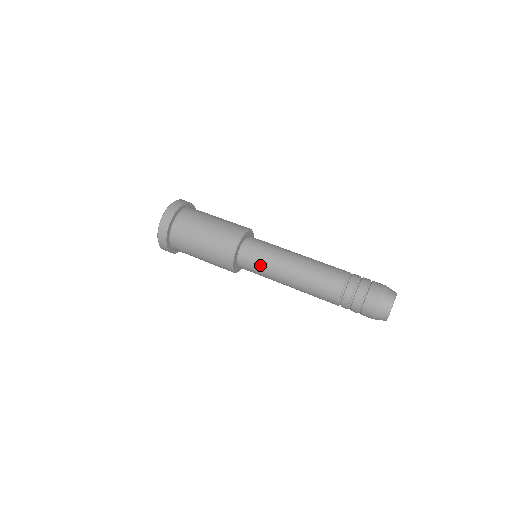
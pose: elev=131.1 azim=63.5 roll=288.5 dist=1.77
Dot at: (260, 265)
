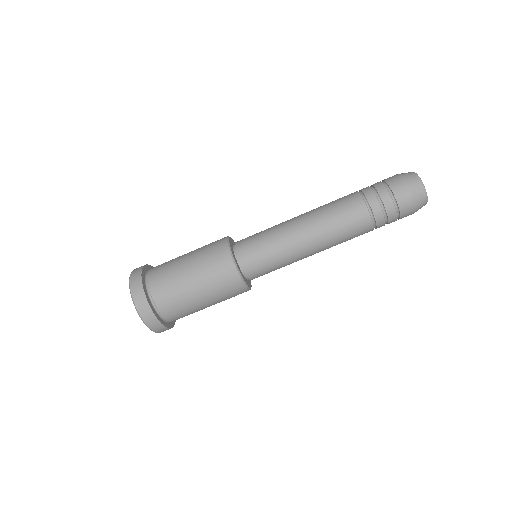
Dot at: occluded
